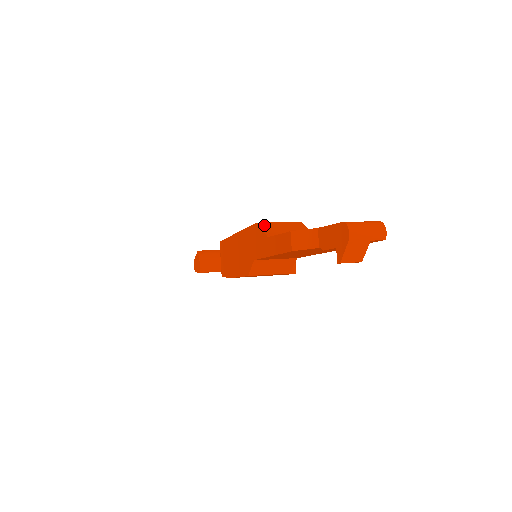
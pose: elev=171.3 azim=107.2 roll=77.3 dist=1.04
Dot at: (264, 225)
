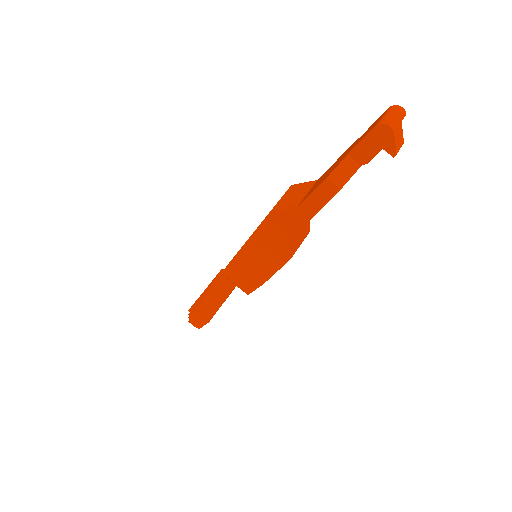
Dot at: (277, 208)
